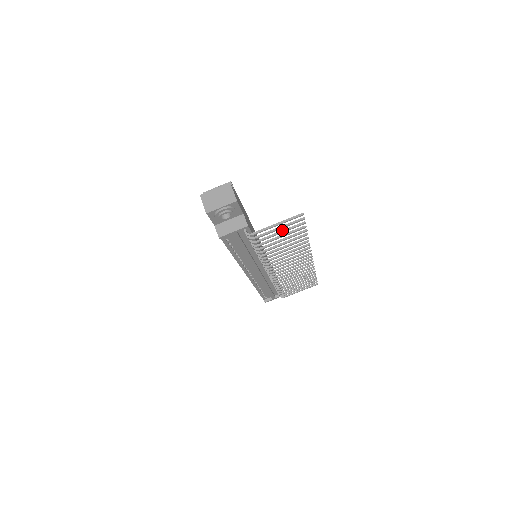
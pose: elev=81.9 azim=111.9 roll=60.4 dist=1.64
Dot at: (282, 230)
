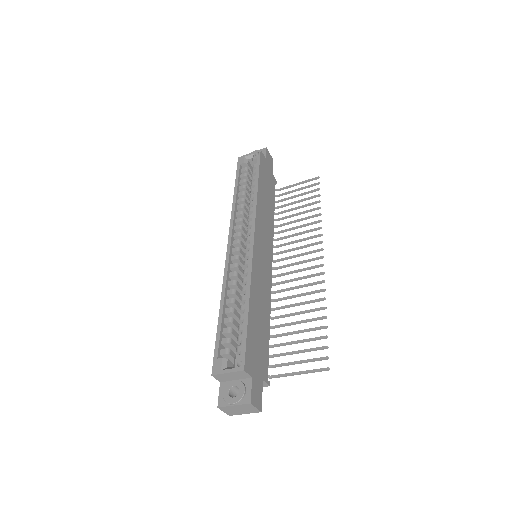
Dot at: (302, 352)
